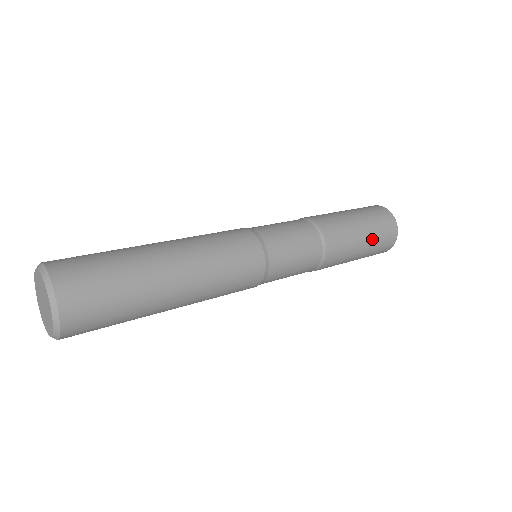
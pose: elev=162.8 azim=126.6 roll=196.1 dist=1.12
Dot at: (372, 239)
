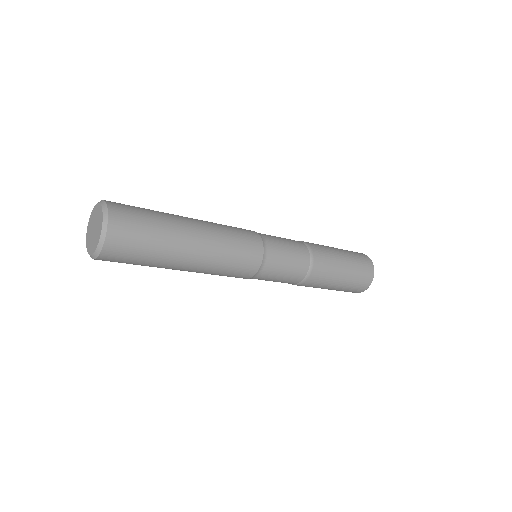
Dot at: (352, 270)
